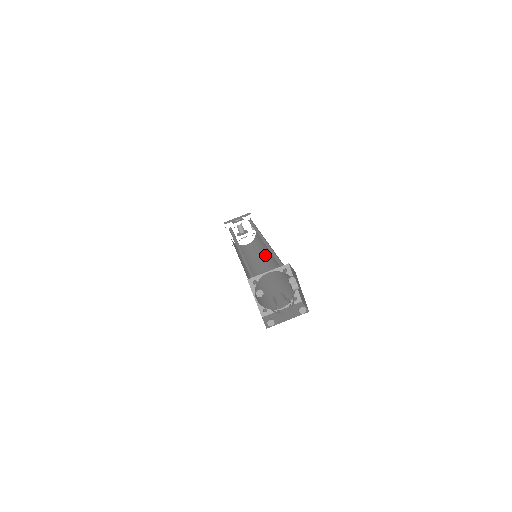
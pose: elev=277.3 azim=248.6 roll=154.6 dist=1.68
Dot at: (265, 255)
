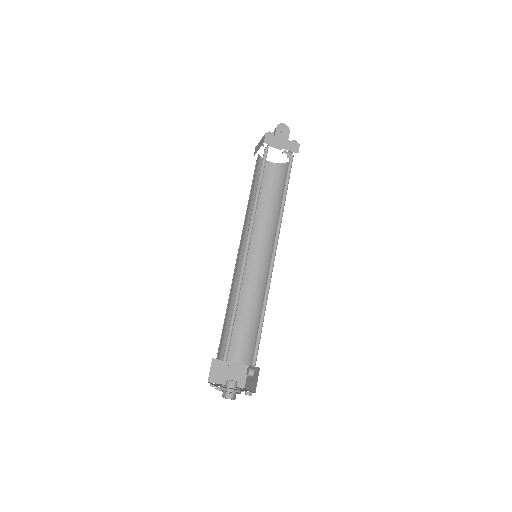
Dot at: (268, 235)
